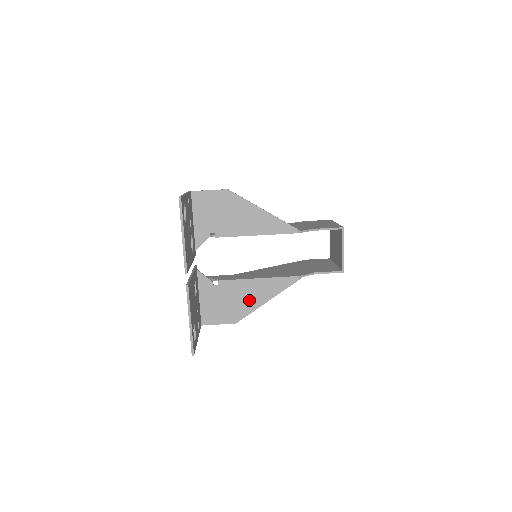
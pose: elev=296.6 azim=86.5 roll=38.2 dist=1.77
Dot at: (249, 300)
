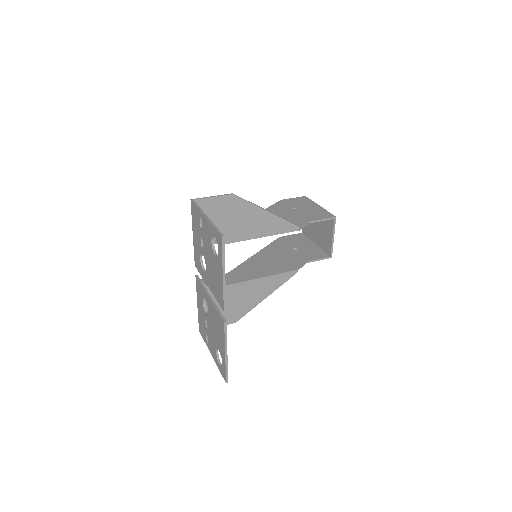
Dot at: (249, 299)
